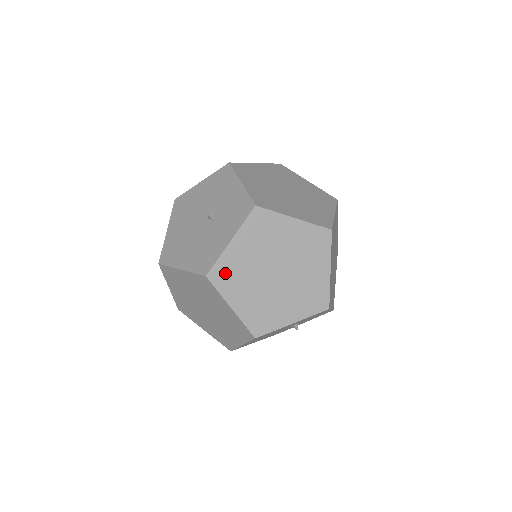
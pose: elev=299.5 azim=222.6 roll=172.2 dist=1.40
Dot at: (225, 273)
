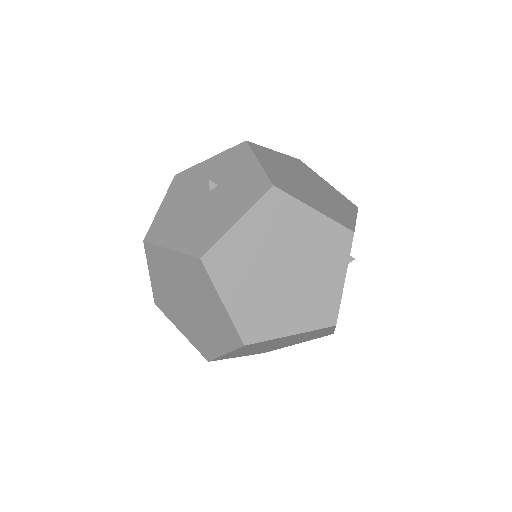
Dot at: (281, 183)
